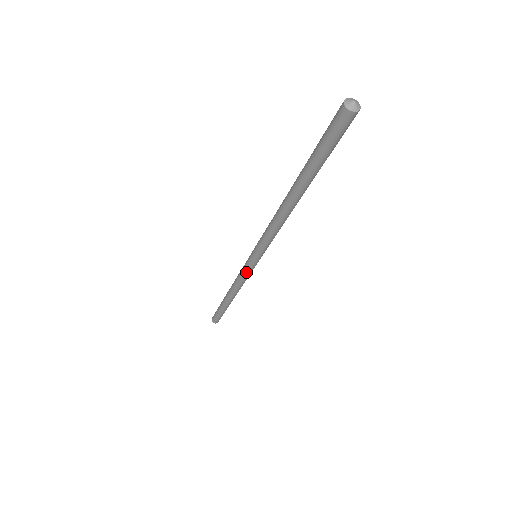
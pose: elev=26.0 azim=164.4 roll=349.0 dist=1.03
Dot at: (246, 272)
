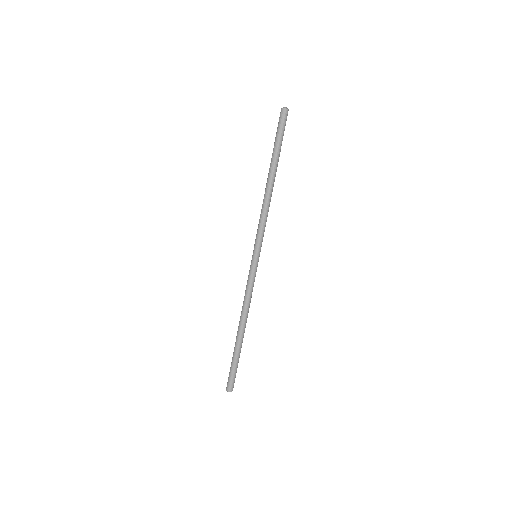
Dot at: (252, 277)
